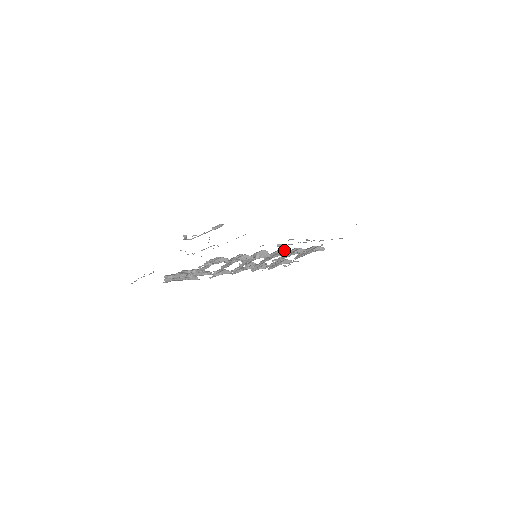
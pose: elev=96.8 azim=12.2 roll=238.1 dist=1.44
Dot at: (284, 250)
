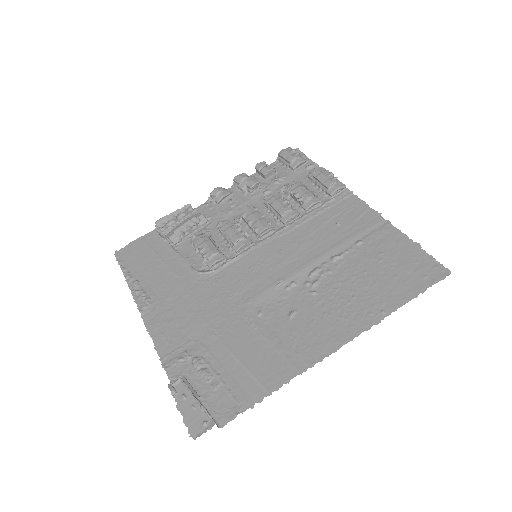
Dot at: (292, 216)
